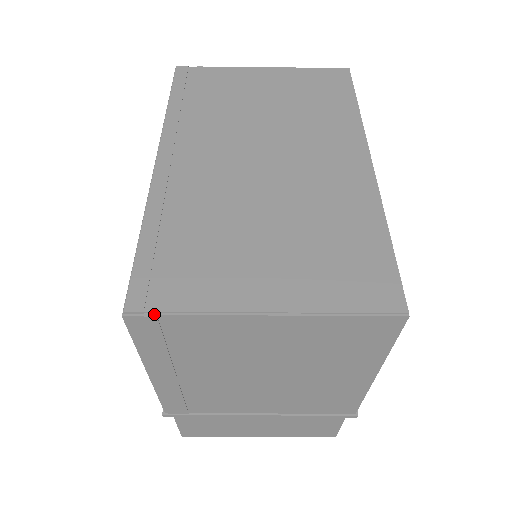
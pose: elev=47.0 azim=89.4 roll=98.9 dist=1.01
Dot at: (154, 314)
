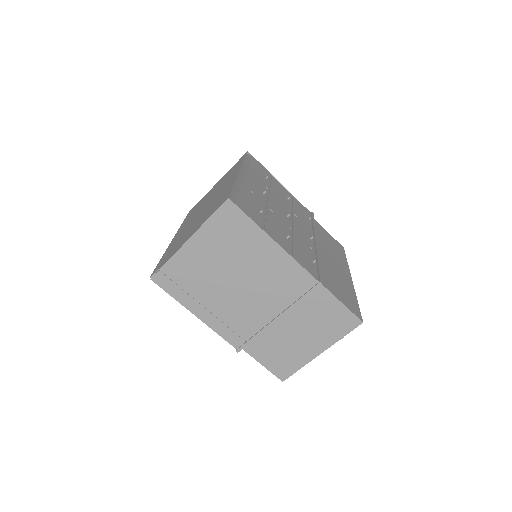
Dot at: (158, 271)
